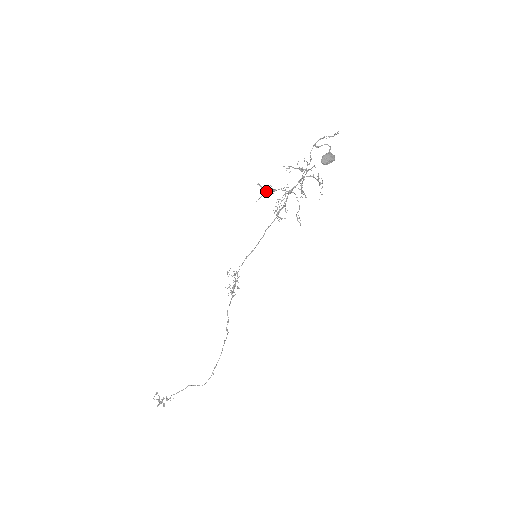
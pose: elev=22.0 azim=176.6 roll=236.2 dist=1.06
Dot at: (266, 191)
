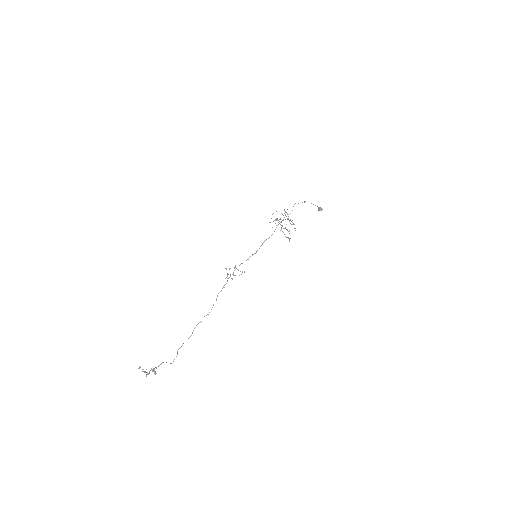
Dot at: occluded
